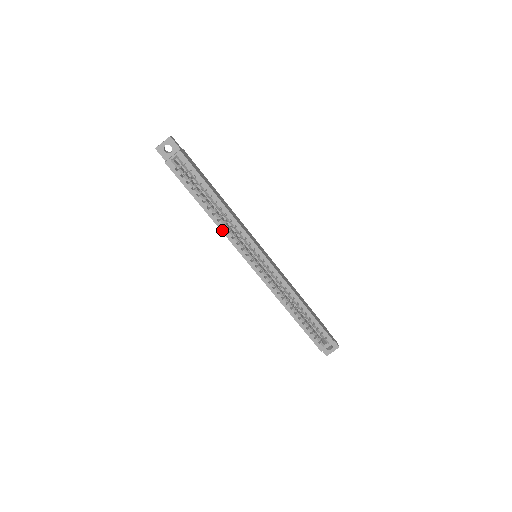
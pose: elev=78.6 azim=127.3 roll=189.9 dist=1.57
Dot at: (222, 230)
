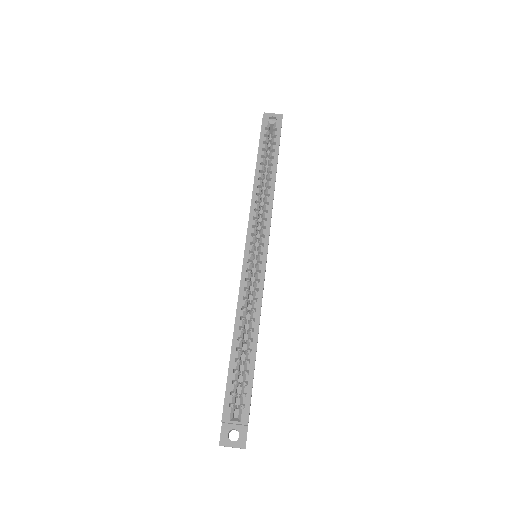
Dot at: (253, 196)
